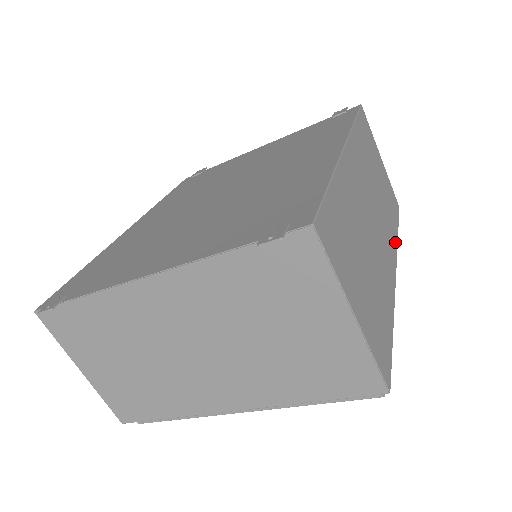
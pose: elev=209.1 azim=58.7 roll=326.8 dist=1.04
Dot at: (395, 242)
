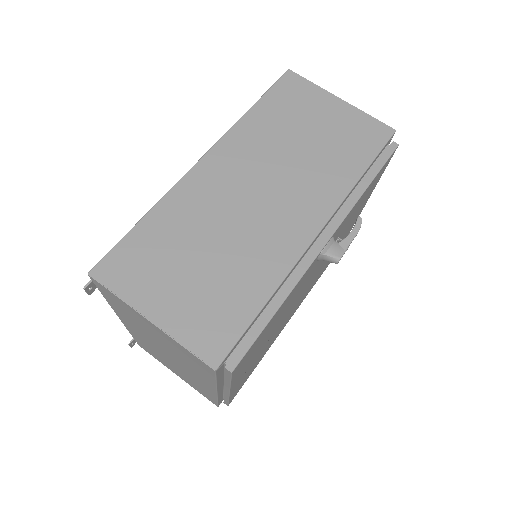
Dot at: (340, 192)
